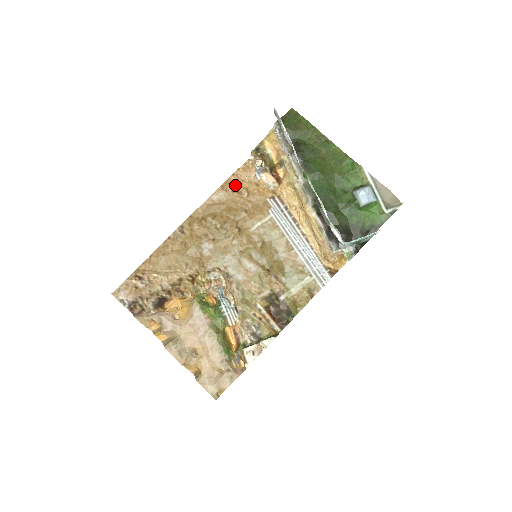
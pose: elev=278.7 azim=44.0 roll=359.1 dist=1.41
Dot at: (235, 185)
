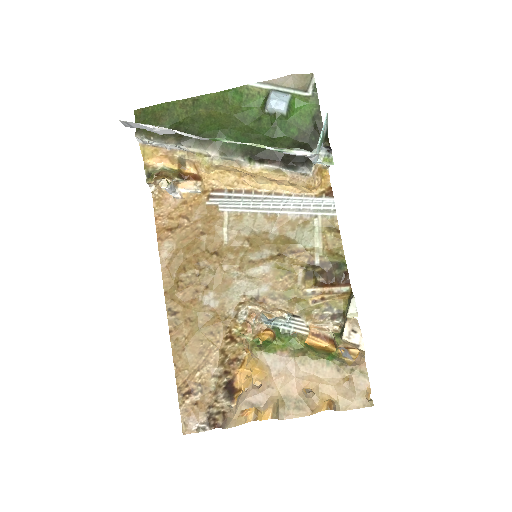
Dot at: (168, 225)
